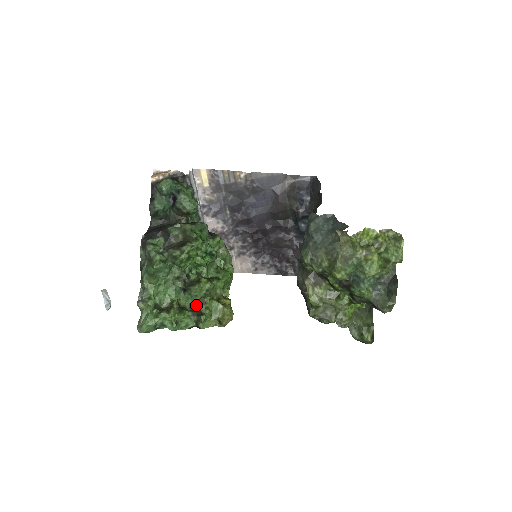
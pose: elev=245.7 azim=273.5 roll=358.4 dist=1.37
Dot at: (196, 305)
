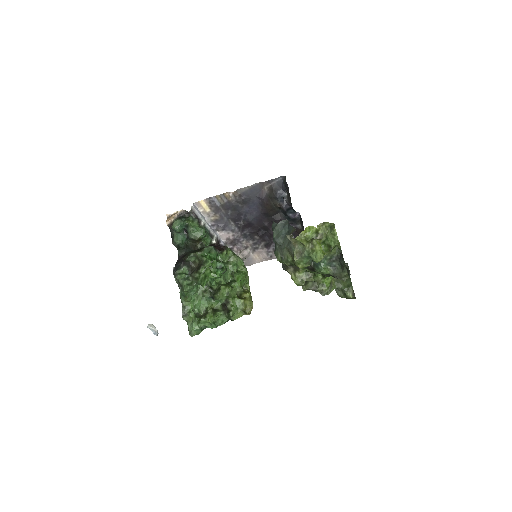
Dot at: (224, 305)
